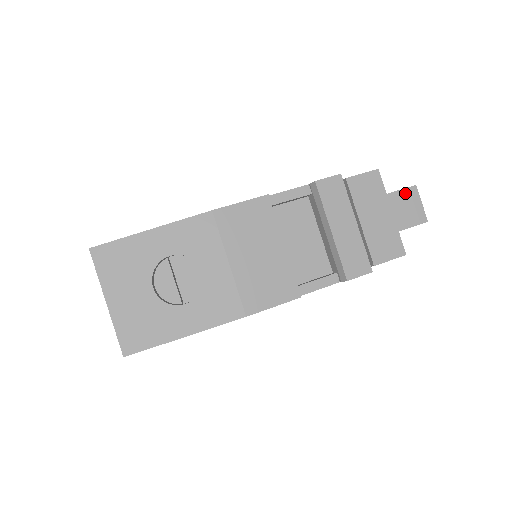
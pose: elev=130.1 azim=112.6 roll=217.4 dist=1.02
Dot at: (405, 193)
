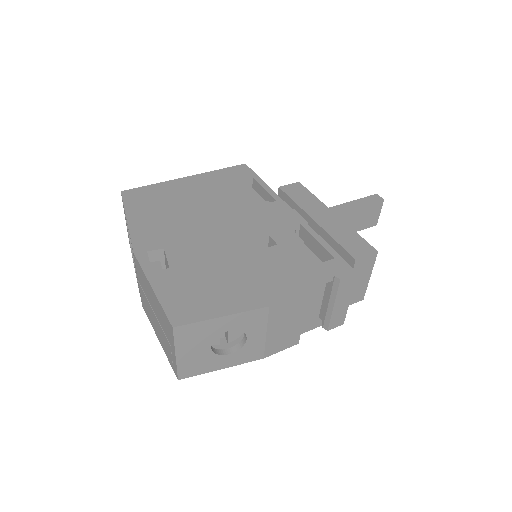
Dot at: (374, 206)
